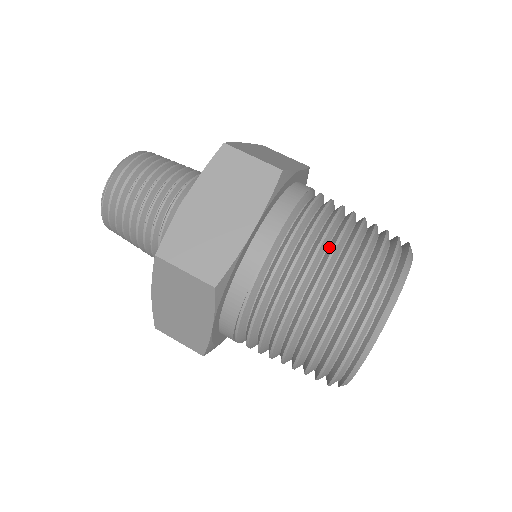
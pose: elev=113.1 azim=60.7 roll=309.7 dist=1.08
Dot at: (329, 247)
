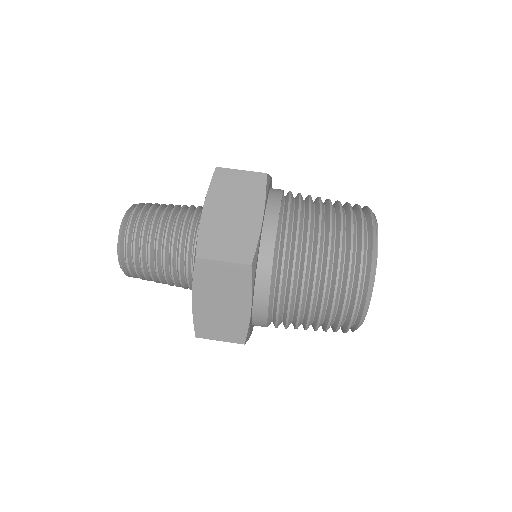
Dot at: (309, 287)
